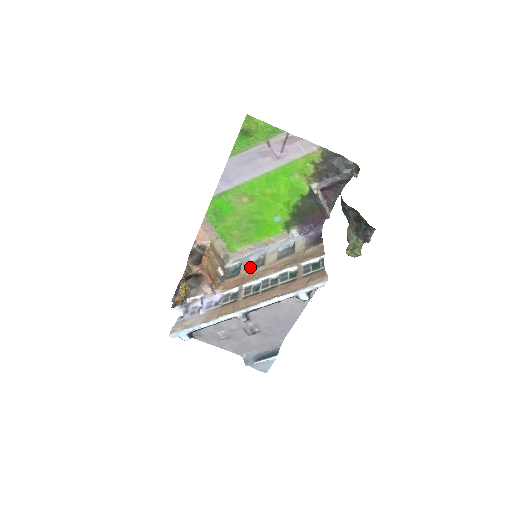
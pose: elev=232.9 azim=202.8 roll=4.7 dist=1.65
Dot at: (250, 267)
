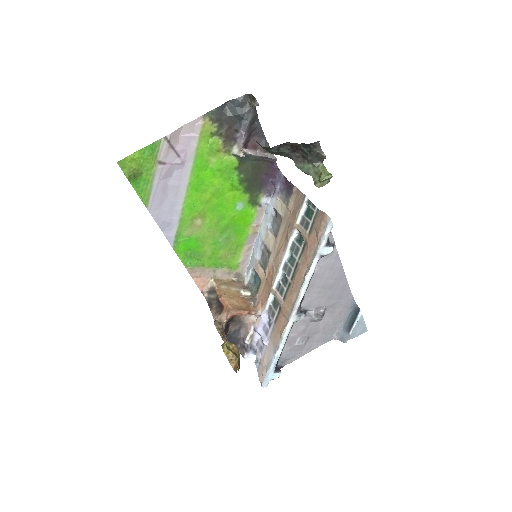
Dot at: (263, 265)
